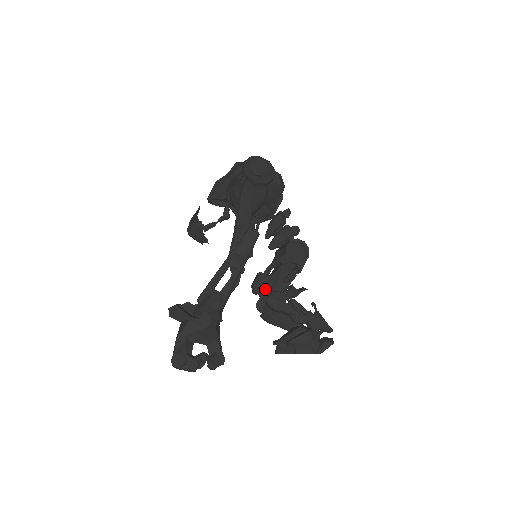
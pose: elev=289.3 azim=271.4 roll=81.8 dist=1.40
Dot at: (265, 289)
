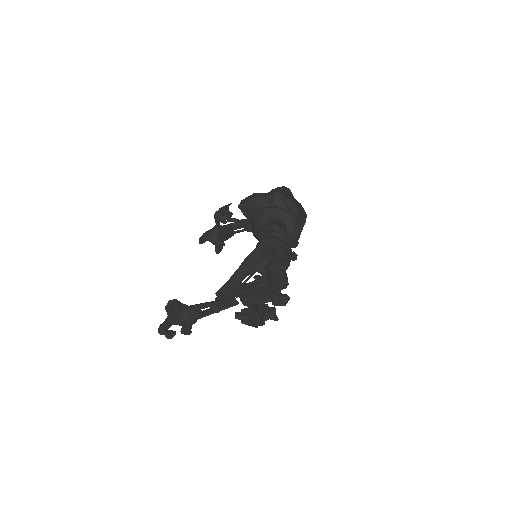
Dot at: (241, 296)
